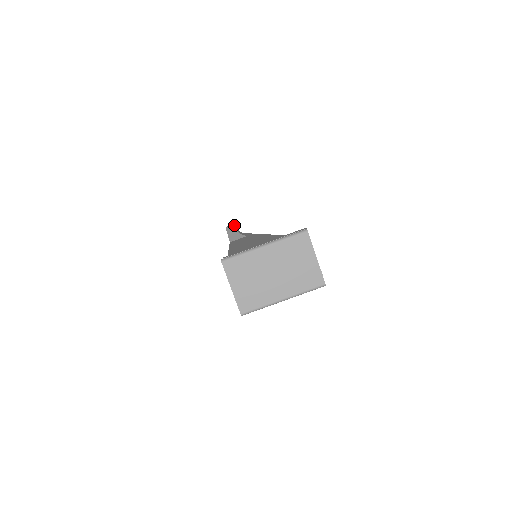
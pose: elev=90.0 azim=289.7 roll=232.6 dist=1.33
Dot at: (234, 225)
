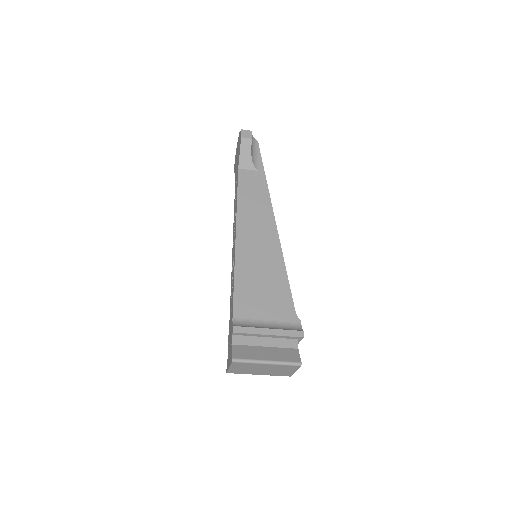
Dot at: (251, 140)
